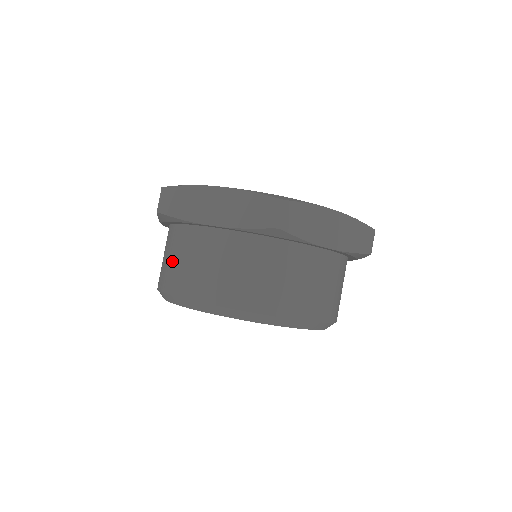
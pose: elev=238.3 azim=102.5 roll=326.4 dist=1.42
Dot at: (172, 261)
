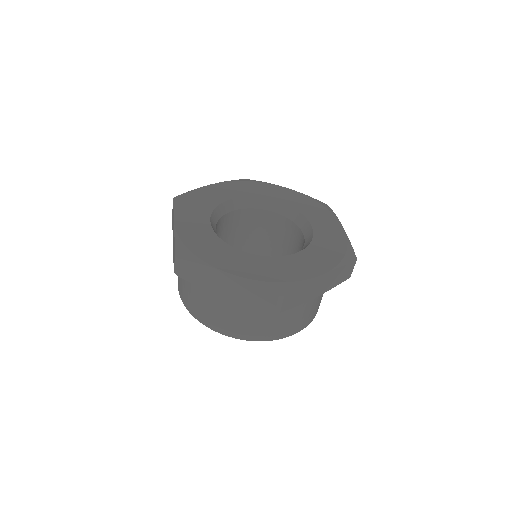
Dot at: (191, 294)
